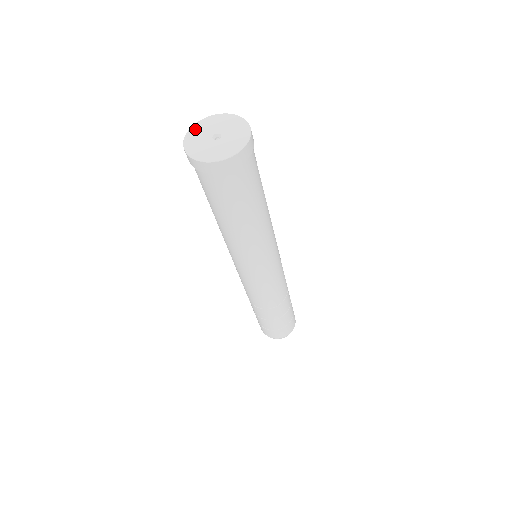
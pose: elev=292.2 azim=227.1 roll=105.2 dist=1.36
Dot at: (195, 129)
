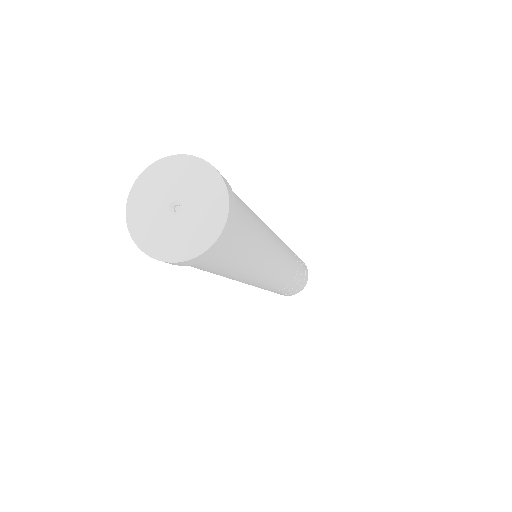
Dot at: (139, 191)
